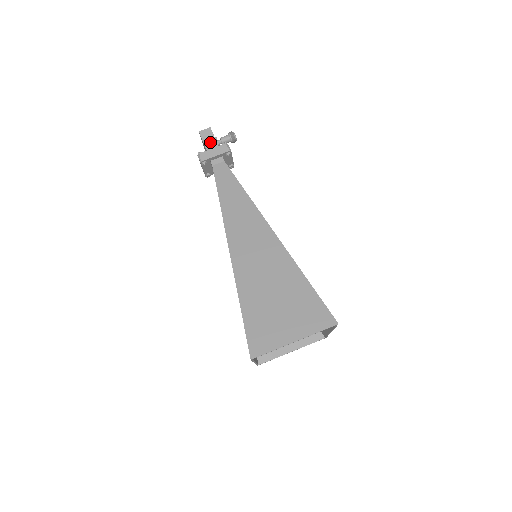
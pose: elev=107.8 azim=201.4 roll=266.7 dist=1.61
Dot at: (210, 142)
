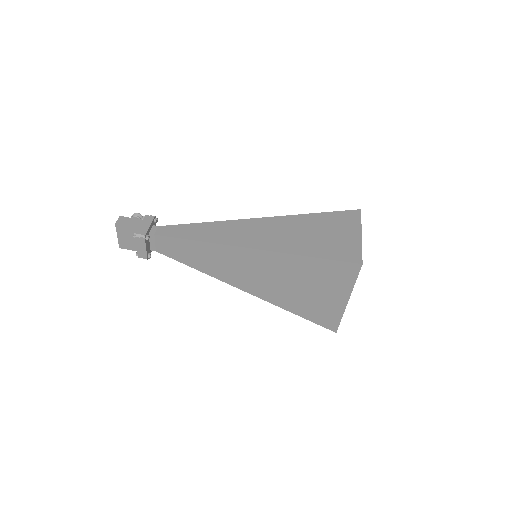
Dot at: (133, 222)
